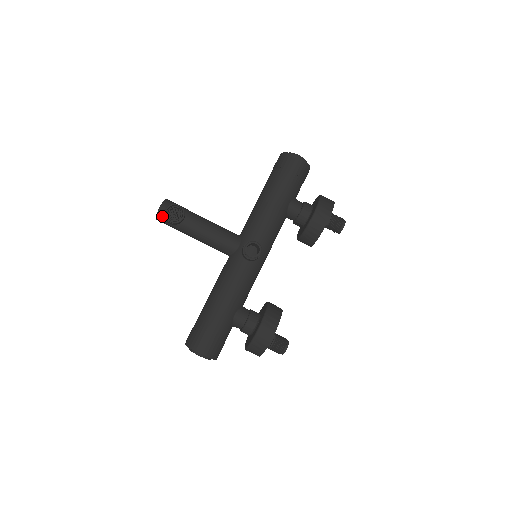
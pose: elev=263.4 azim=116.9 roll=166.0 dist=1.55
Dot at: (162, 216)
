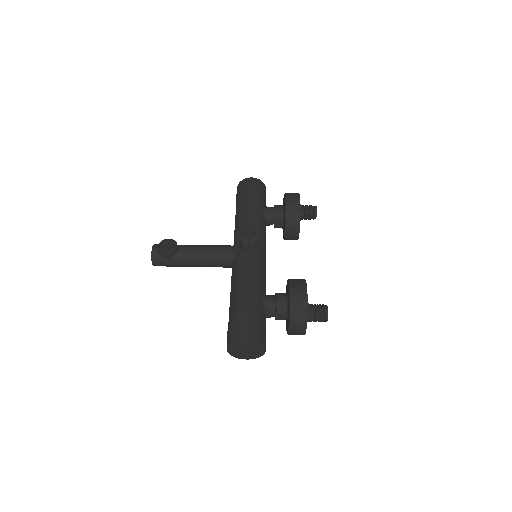
Dot at: (157, 255)
